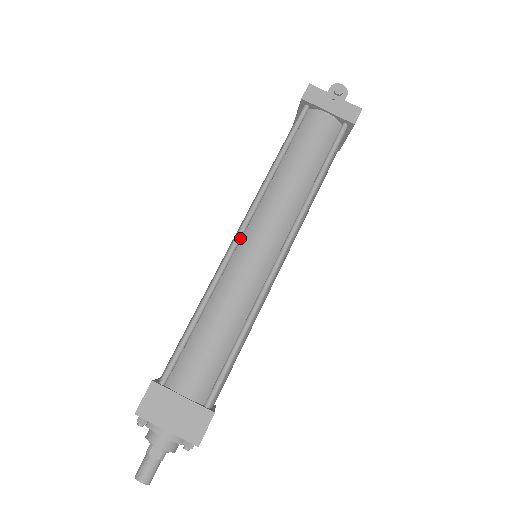
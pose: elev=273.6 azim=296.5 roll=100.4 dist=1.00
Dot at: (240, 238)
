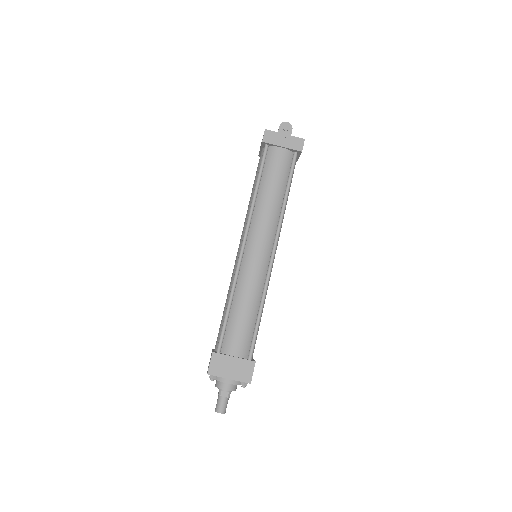
Dot at: (244, 248)
